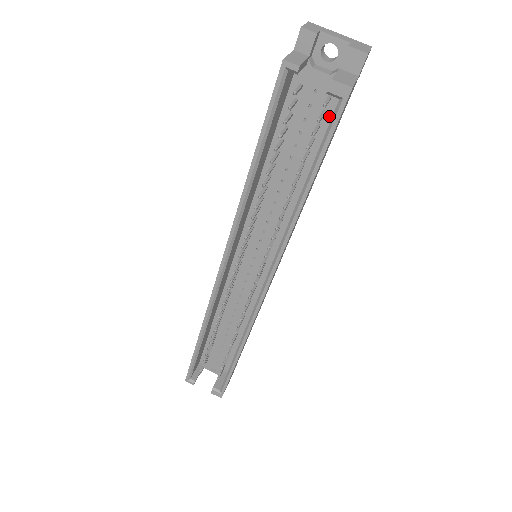
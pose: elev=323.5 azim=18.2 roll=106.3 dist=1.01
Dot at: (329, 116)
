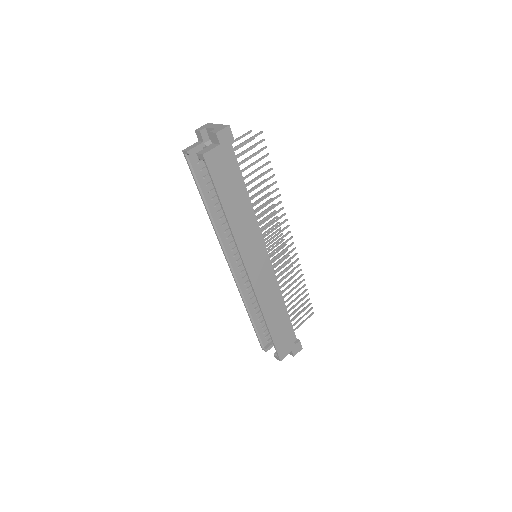
Dot at: occluded
